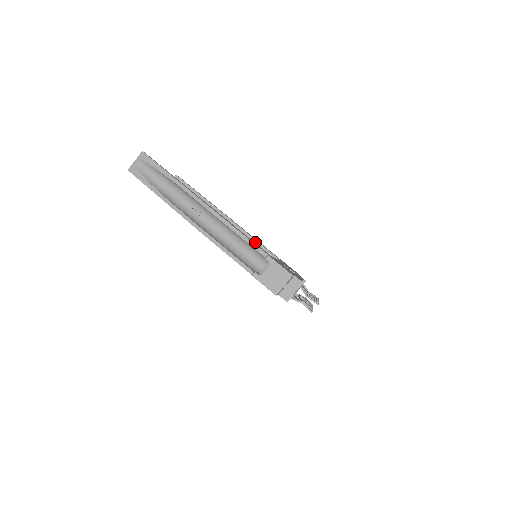
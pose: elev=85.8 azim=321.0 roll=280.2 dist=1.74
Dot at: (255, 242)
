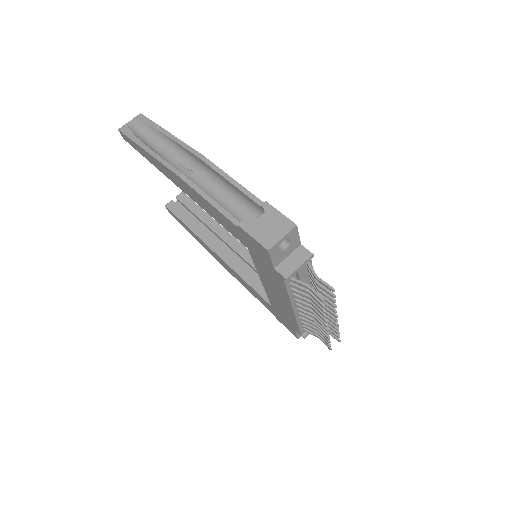
Dot at: occluded
